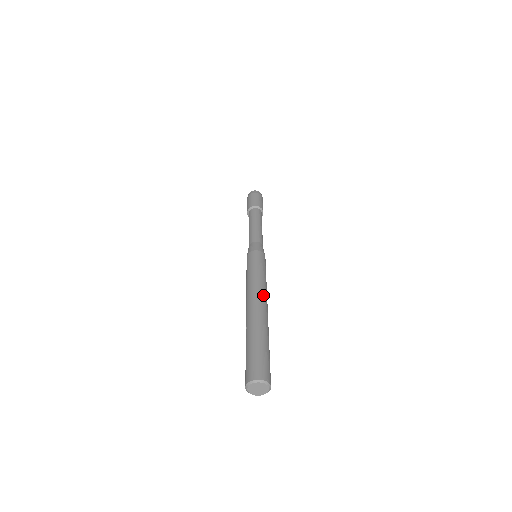
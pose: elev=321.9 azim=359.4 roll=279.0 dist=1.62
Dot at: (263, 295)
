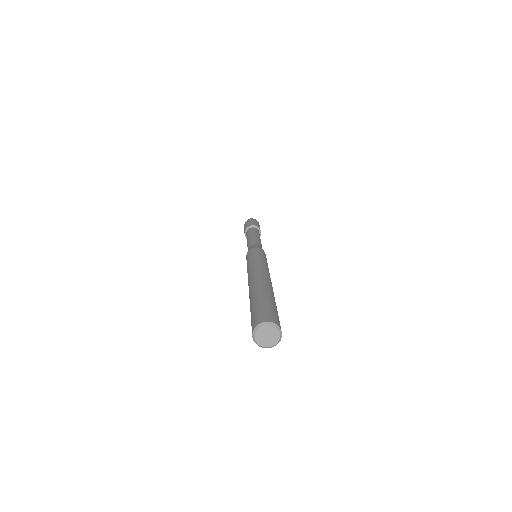
Dot at: occluded
